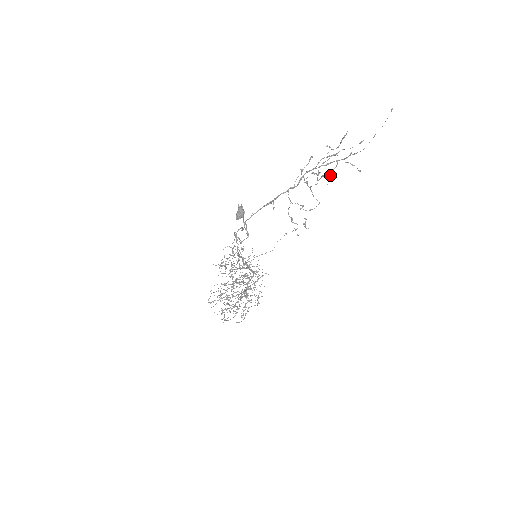
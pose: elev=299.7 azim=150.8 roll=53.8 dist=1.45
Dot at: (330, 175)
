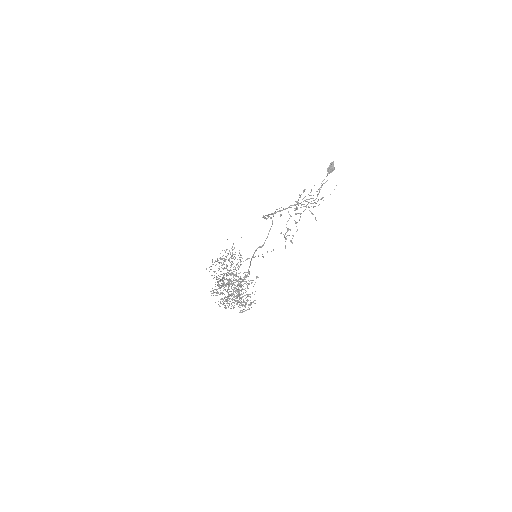
Dot at: occluded
